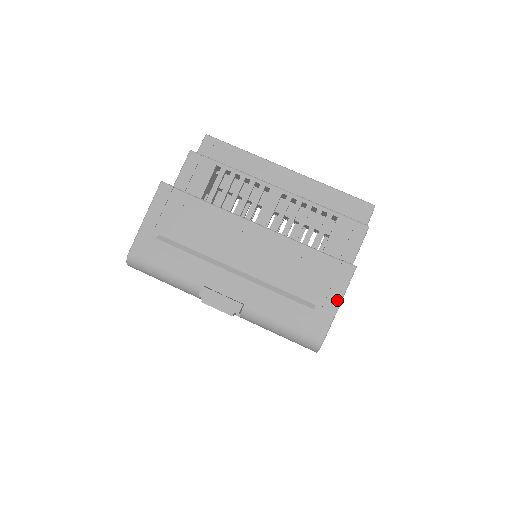
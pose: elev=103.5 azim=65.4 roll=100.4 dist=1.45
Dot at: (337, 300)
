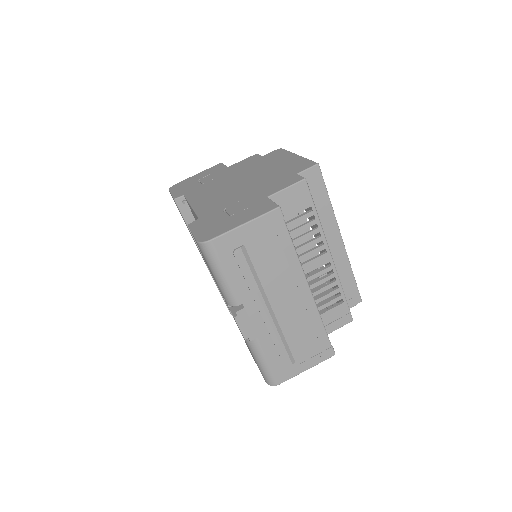
Dot at: (309, 367)
